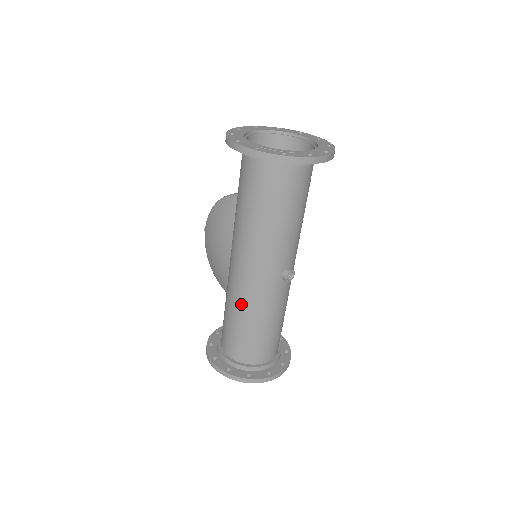
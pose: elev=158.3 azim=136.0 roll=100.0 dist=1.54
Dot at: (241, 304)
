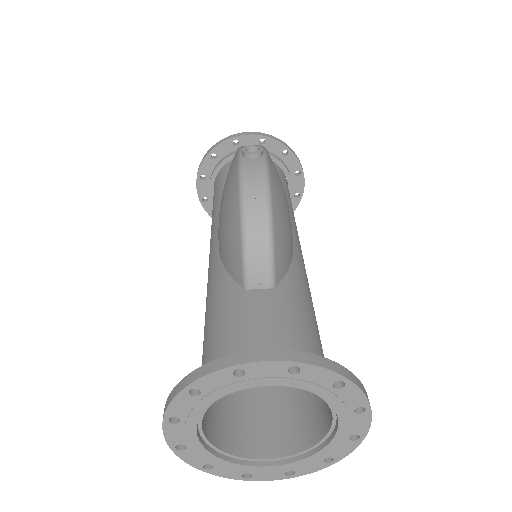
Dot at: occluded
